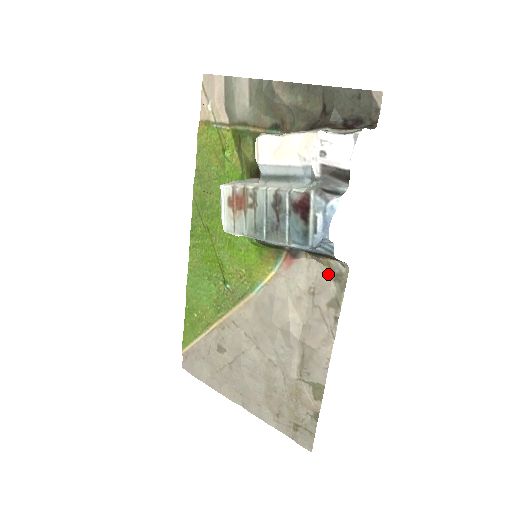
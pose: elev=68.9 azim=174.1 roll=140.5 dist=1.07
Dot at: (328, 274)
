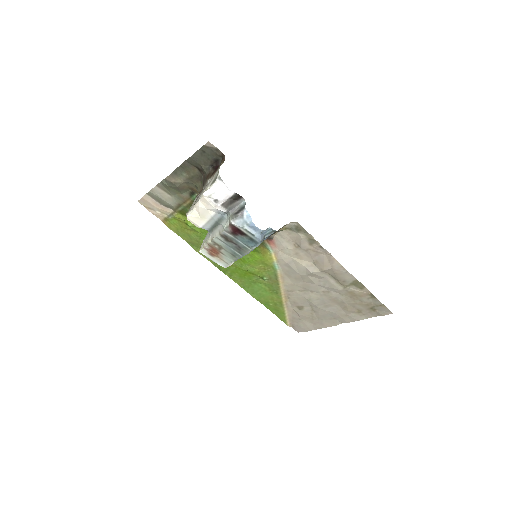
Dot at: (292, 232)
